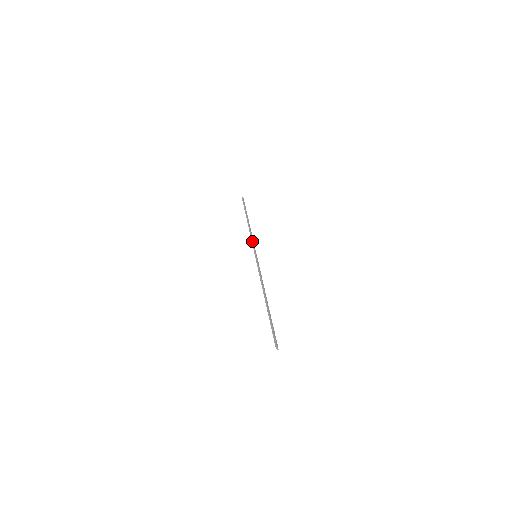
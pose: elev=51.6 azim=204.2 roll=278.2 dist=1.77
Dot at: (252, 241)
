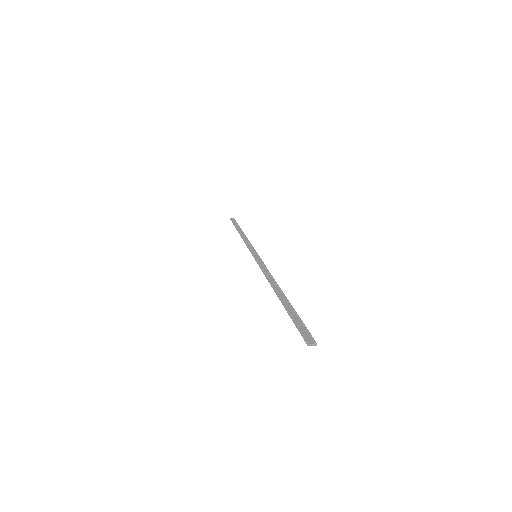
Dot at: (247, 246)
